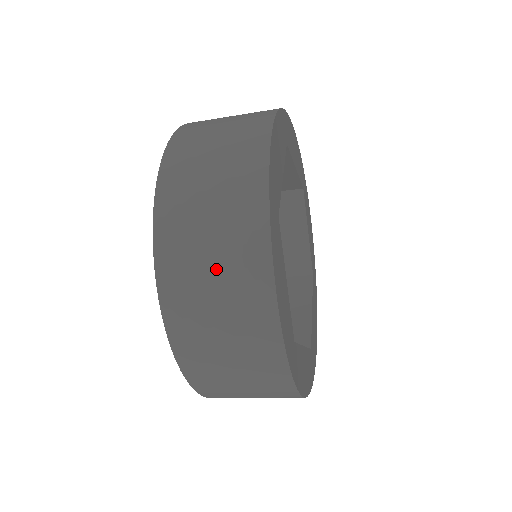
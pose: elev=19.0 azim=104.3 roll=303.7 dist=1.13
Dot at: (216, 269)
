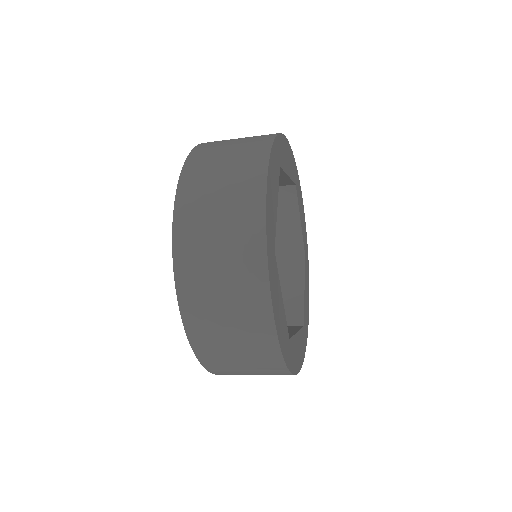
Dot at: (226, 301)
